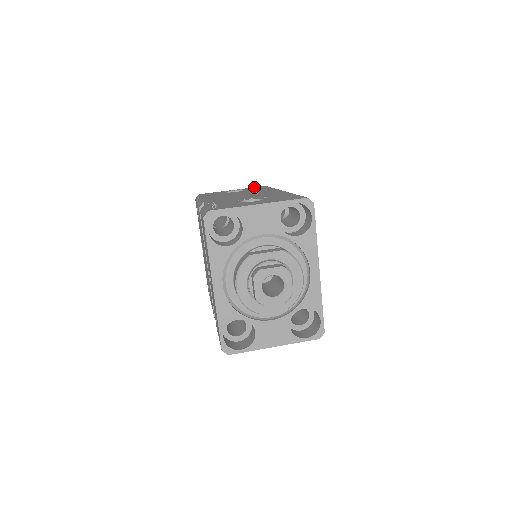
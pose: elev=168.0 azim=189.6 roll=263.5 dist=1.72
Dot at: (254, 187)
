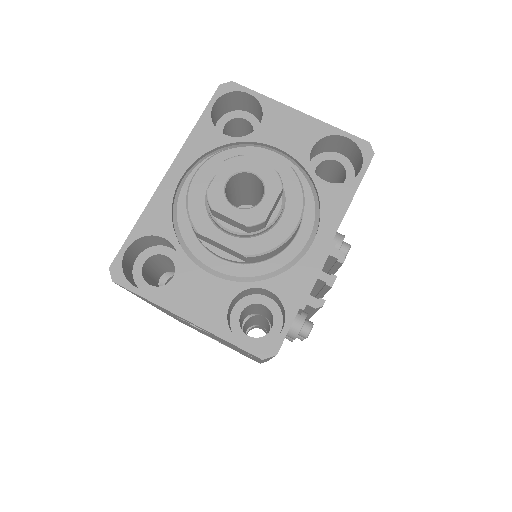
Dot at: occluded
